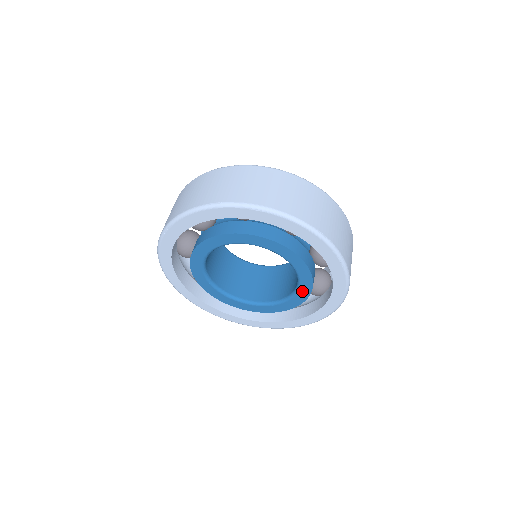
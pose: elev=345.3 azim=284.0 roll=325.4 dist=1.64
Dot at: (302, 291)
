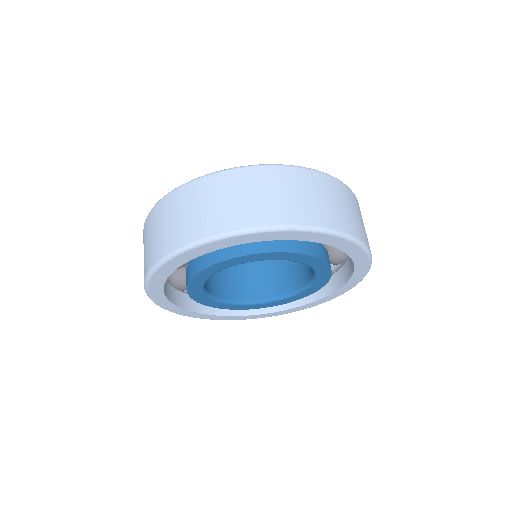
Dot at: (309, 290)
